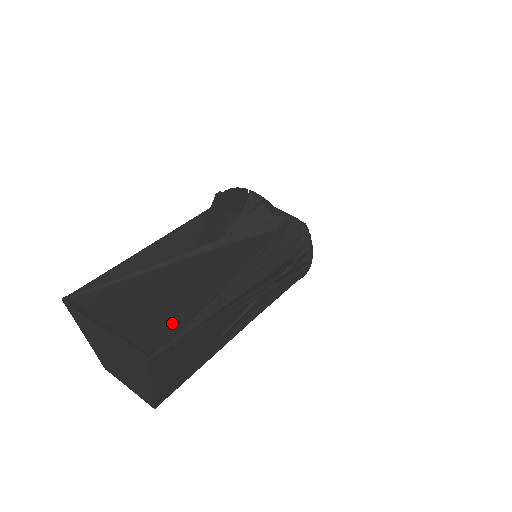
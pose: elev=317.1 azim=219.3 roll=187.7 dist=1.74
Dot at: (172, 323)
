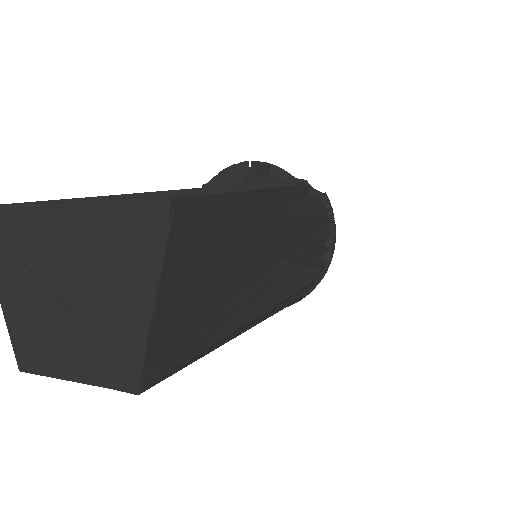
Dot at: occluded
